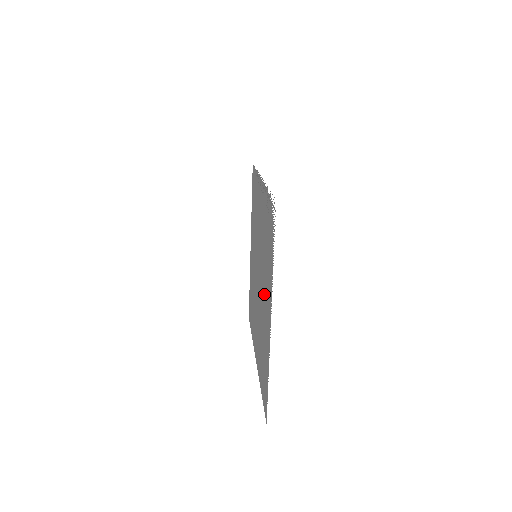
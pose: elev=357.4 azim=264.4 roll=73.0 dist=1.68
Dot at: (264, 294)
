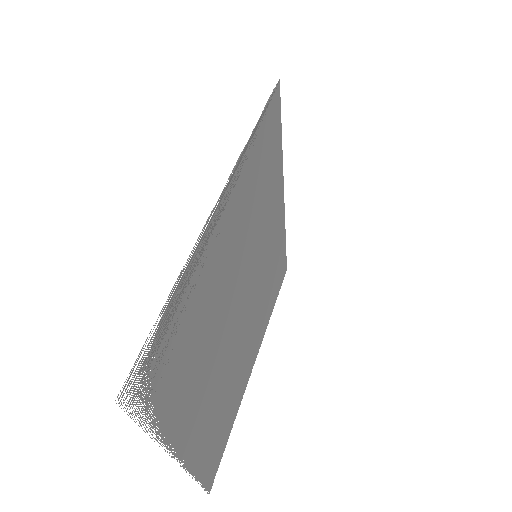
Dot at: (211, 375)
